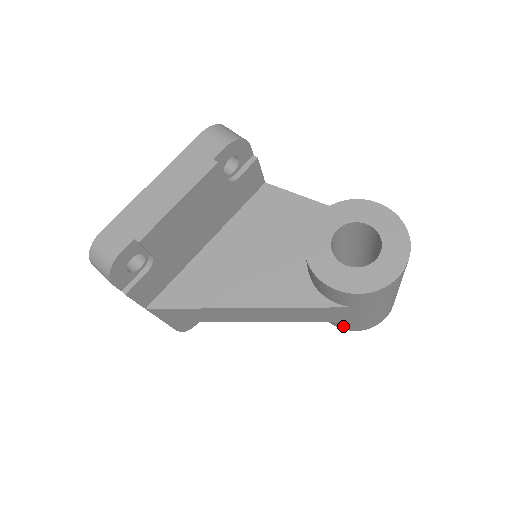
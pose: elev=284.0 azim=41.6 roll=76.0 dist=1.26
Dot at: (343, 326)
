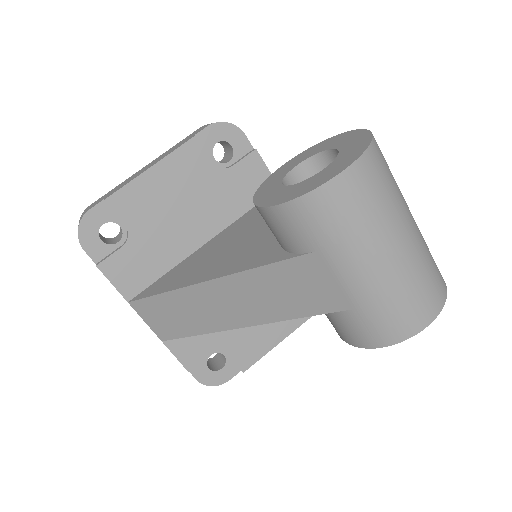
Dot at: (354, 335)
